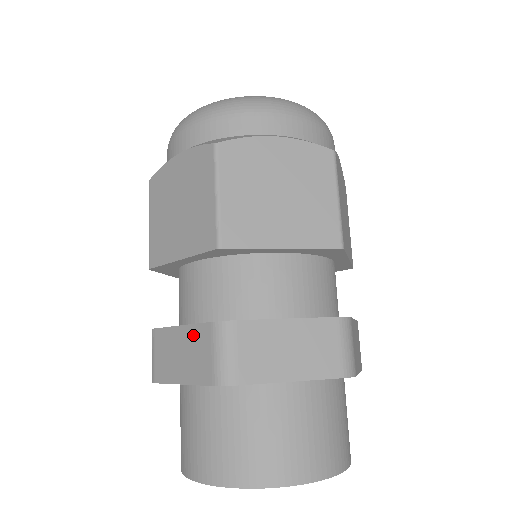
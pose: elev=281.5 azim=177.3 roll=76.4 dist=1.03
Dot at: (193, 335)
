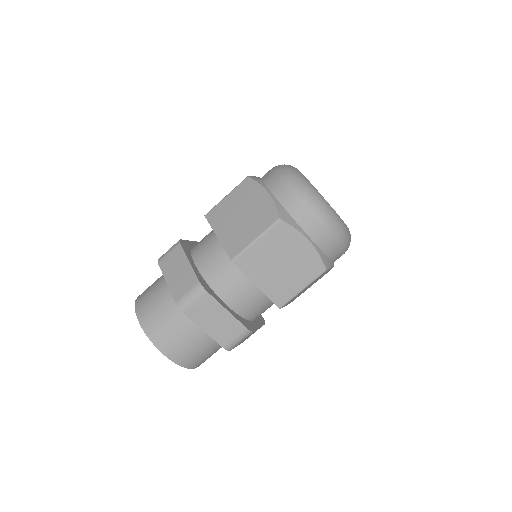
Dot at: (231, 322)
